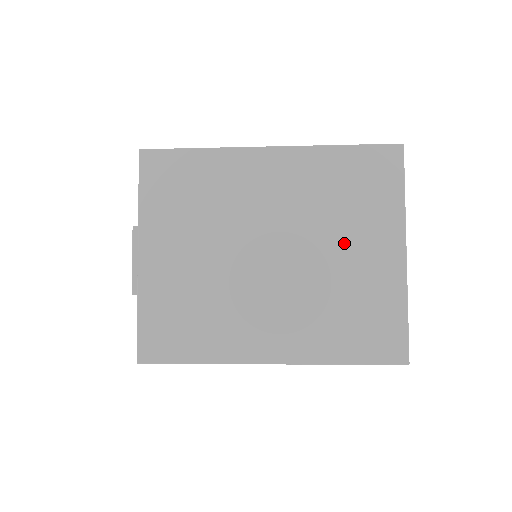
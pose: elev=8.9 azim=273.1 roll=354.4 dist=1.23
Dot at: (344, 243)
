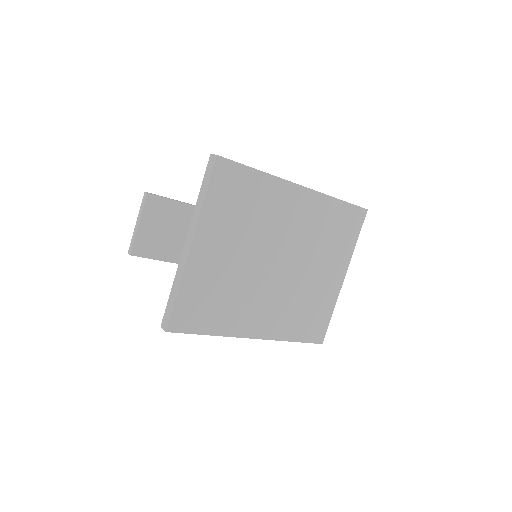
Dot at: (319, 266)
